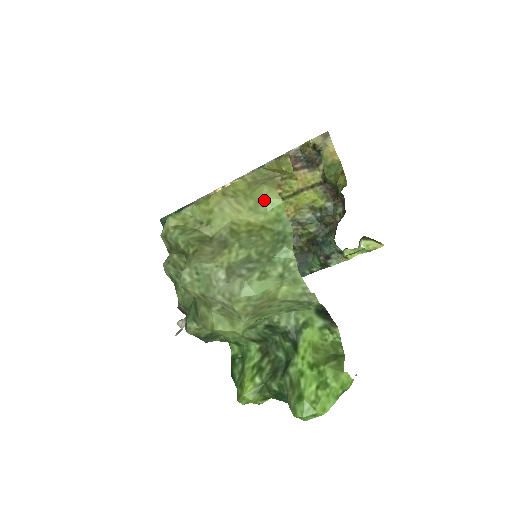
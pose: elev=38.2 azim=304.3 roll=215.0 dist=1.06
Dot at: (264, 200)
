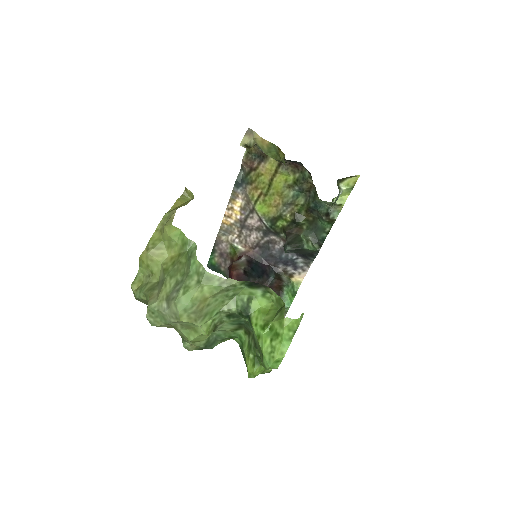
Dot at: (170, 237)
